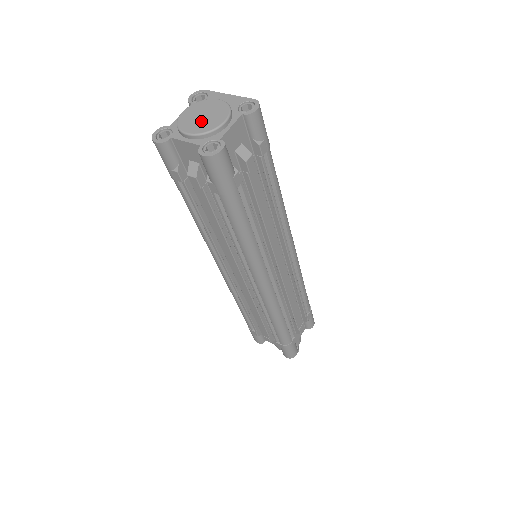
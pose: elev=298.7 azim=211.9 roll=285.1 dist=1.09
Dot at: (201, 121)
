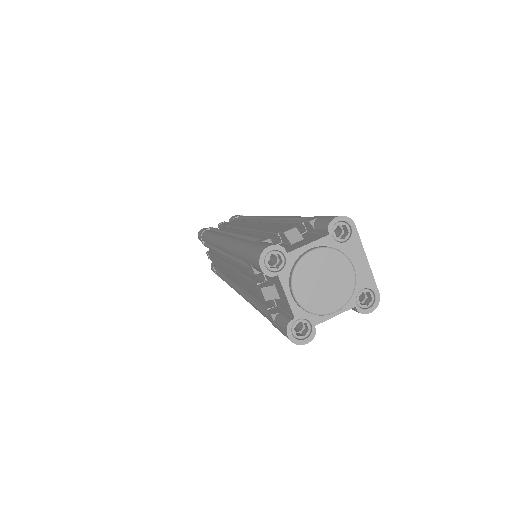
Dot at: (318, 289)
